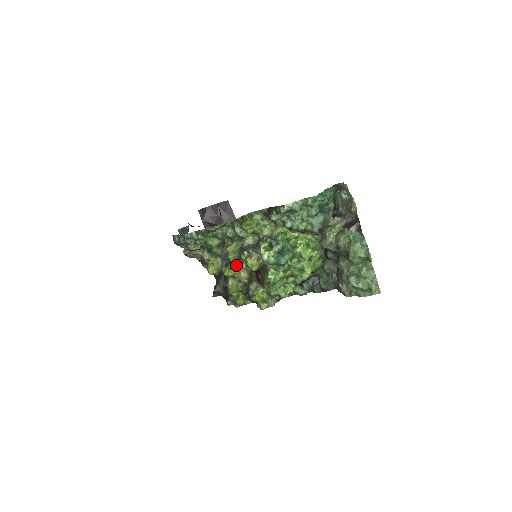
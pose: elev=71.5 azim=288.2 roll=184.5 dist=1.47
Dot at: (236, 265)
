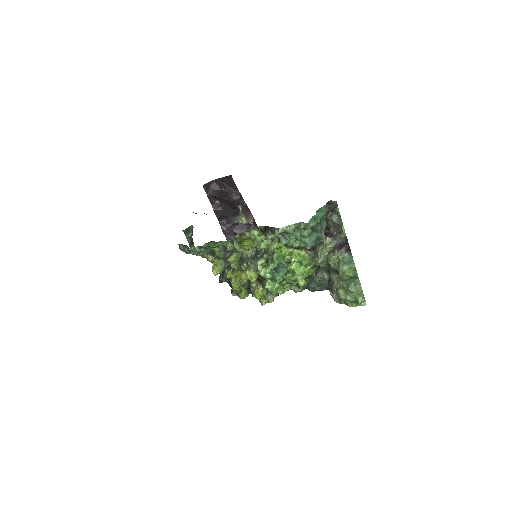
Dot at: (237, 269)
